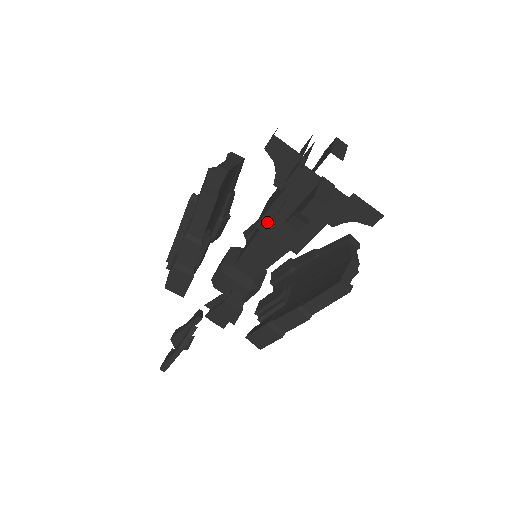
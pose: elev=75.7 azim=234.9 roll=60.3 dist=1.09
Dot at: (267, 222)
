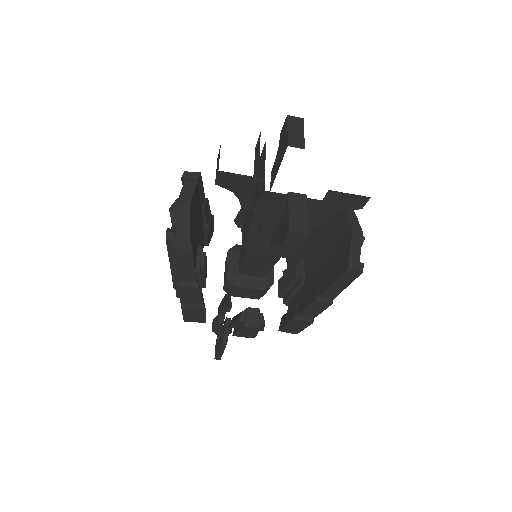
Dot at: (252, 242)
